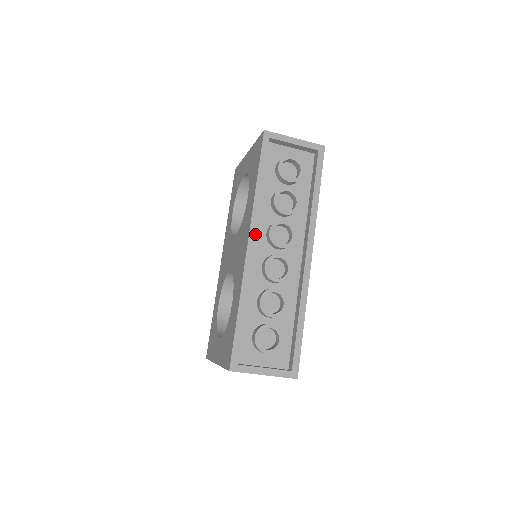
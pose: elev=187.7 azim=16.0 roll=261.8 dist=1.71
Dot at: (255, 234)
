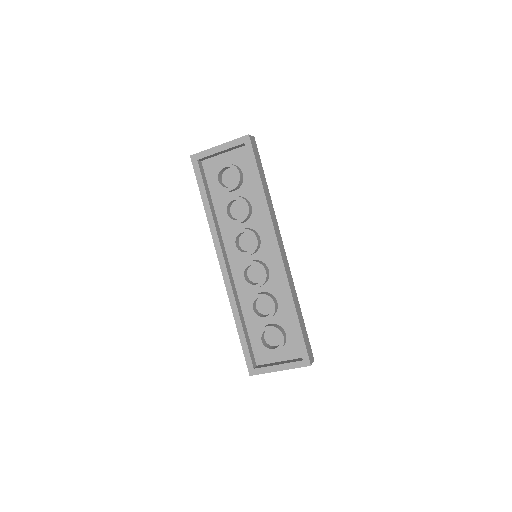
Dot at: (222, 254)
